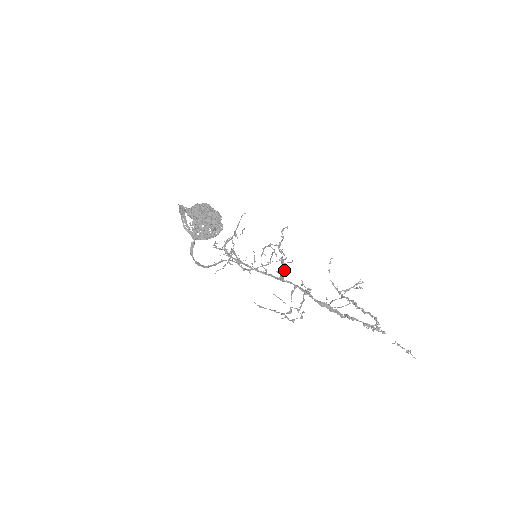
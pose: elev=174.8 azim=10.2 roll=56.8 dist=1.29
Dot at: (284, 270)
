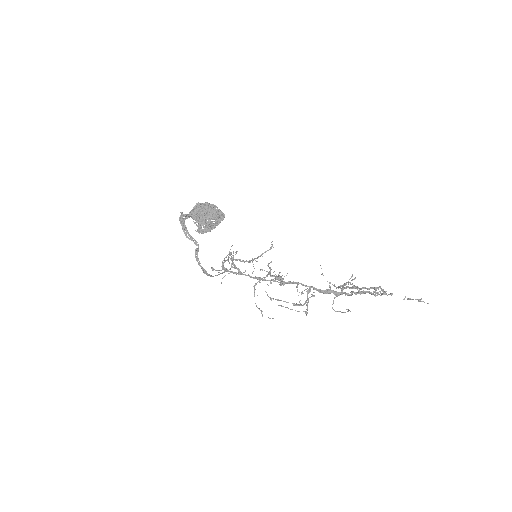
Dot at: occluded
